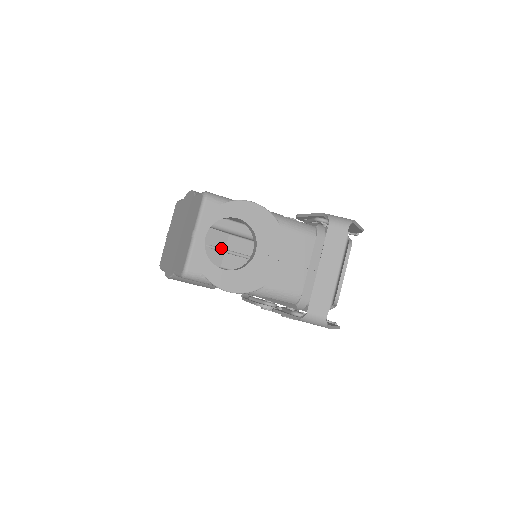
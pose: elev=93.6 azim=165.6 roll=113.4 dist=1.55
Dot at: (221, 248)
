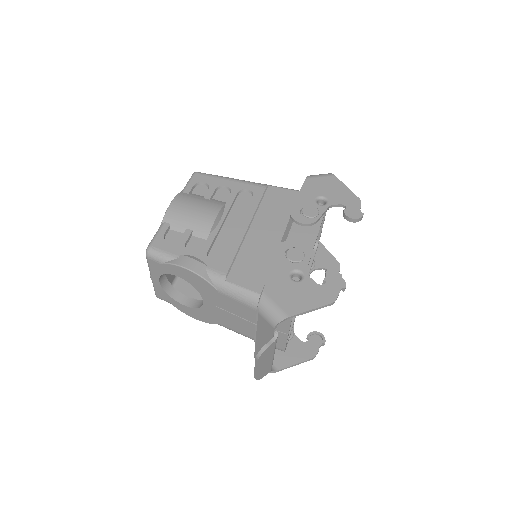
Dot at: occluded
